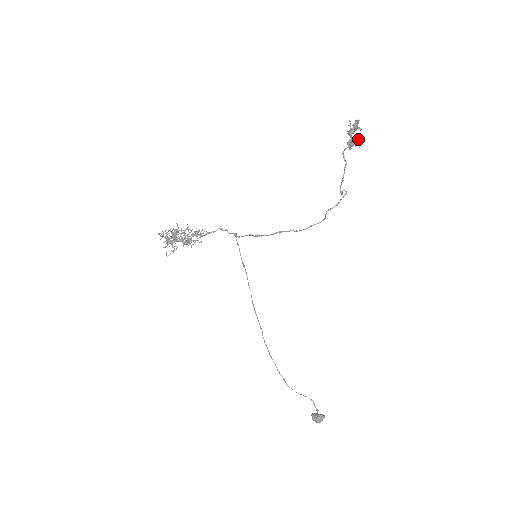
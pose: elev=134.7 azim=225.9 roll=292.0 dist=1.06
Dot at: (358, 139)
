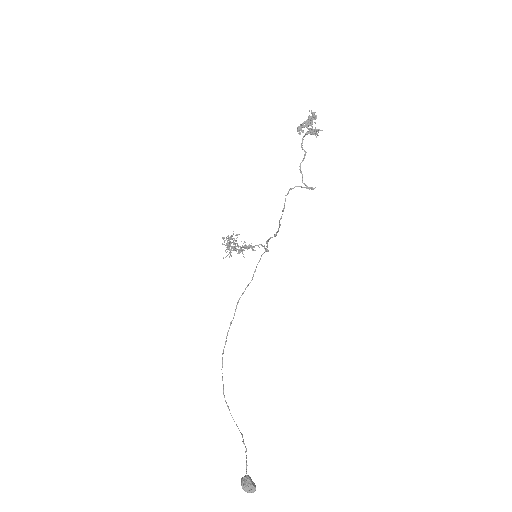
Dot at: (312, 128)
